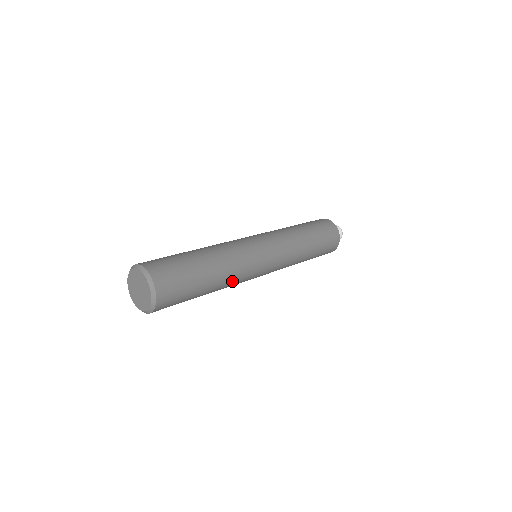
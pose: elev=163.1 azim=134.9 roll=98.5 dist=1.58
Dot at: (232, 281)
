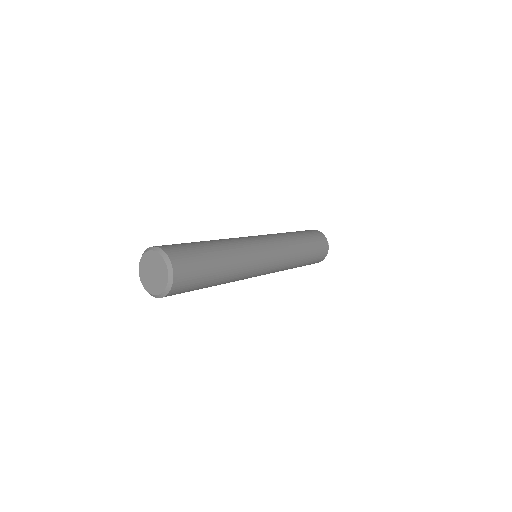
Dot at: occluded
